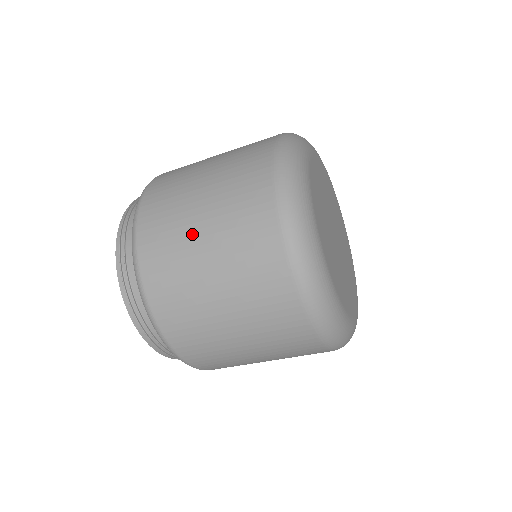
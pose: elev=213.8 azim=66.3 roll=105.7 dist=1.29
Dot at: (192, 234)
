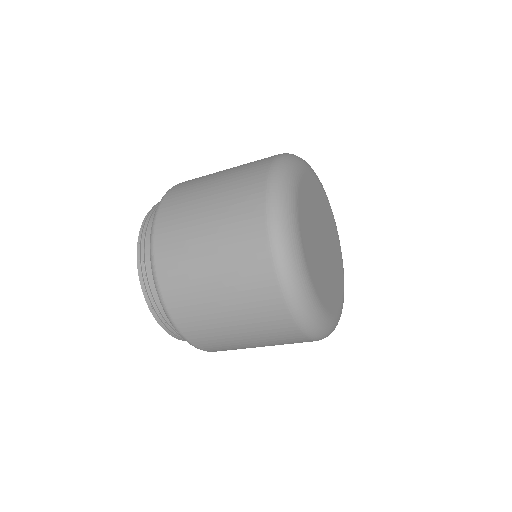
Dot at: (201, 266)
